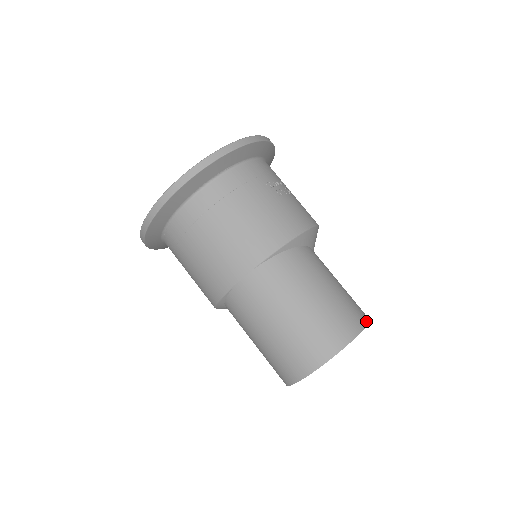
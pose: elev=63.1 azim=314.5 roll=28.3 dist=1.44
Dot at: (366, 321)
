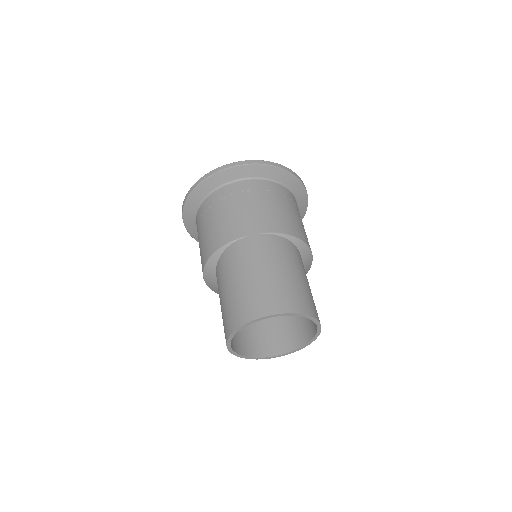
Dot at: occluded
